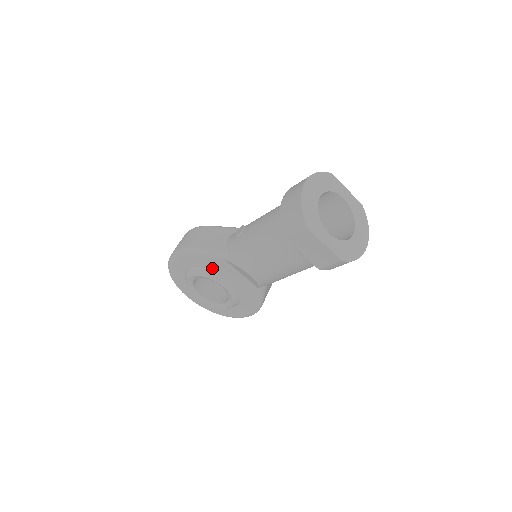
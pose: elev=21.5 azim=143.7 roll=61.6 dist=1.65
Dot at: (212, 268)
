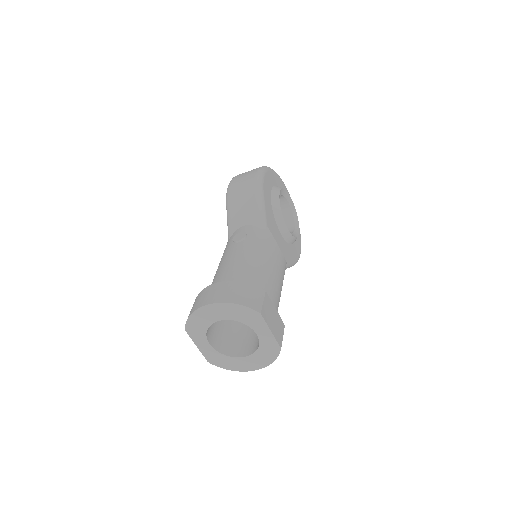
Dot at: occluded
